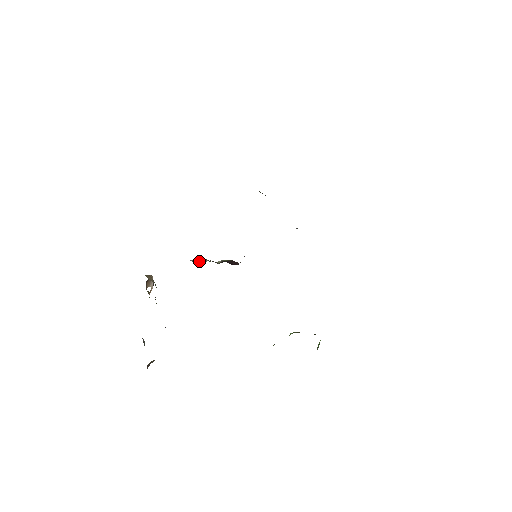
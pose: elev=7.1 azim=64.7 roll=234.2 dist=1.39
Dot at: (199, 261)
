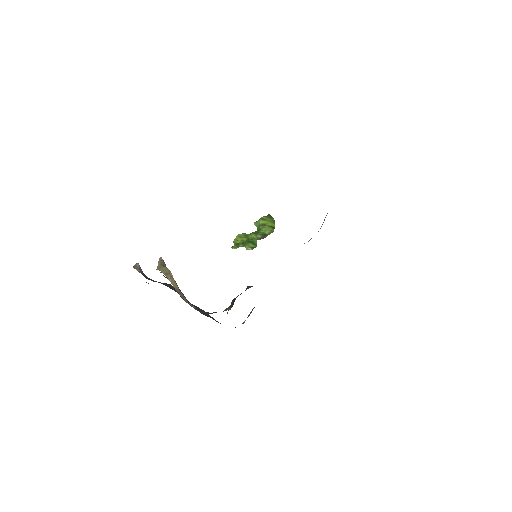
Dot at: occluded
